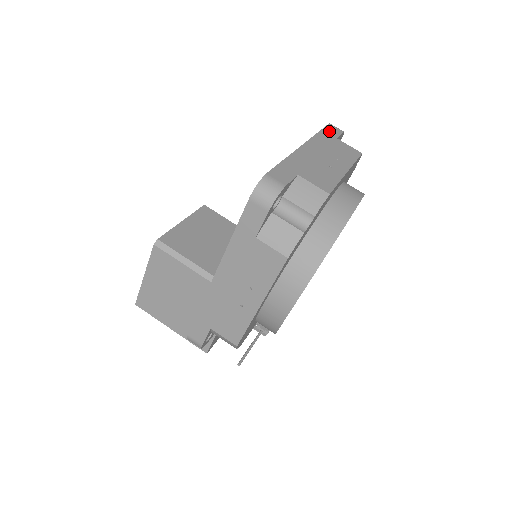
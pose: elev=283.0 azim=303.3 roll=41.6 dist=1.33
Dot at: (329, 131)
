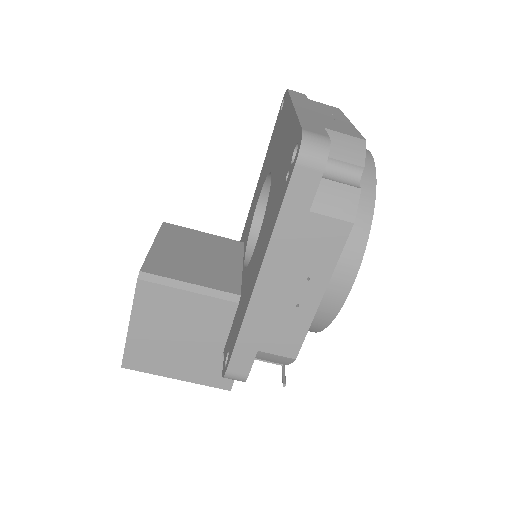
Dot at: (296, 94)
